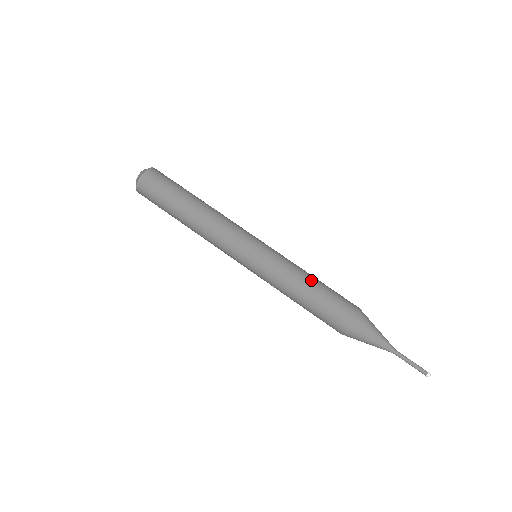
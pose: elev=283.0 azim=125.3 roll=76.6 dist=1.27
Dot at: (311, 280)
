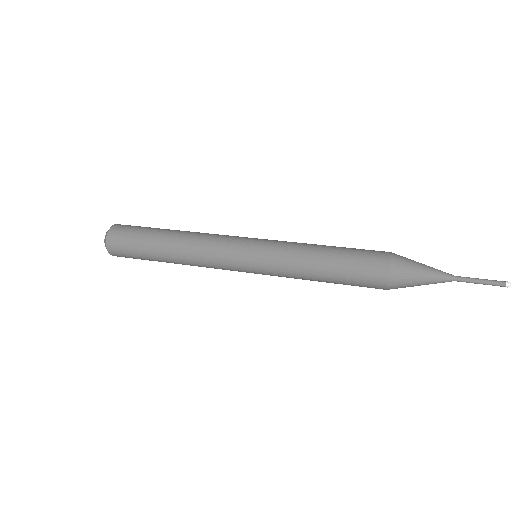
Dot at: occluded
